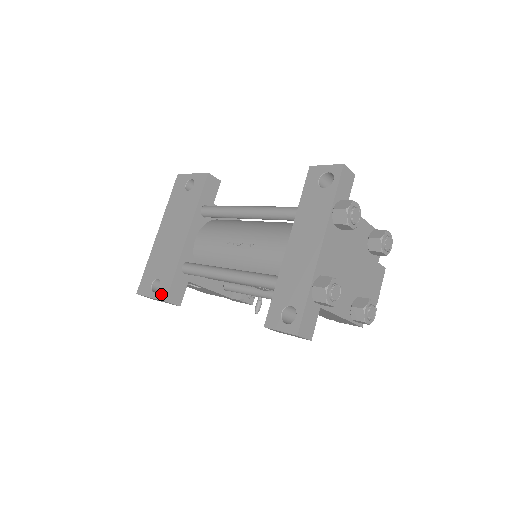
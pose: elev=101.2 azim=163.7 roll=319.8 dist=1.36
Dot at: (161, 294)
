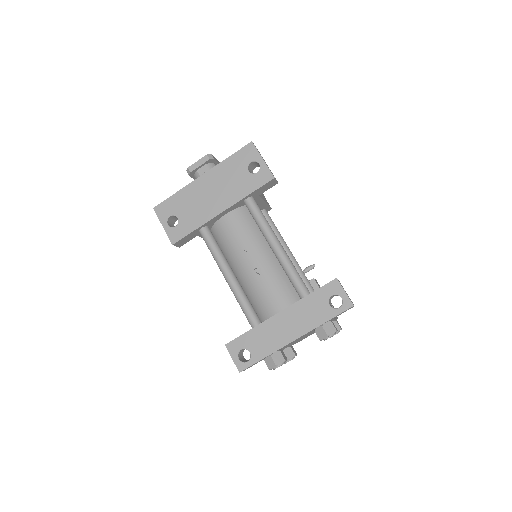
Dot at: (173, 235)
